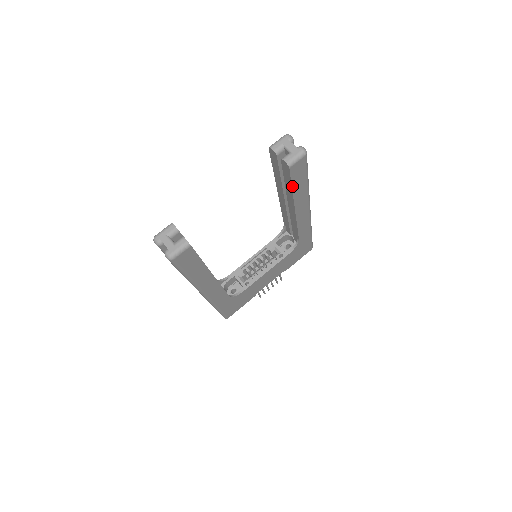
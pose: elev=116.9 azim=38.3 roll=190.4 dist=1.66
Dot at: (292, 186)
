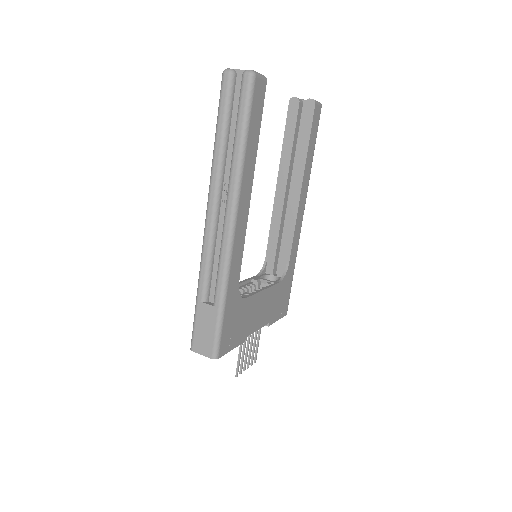
Dot at: (310, 138)
